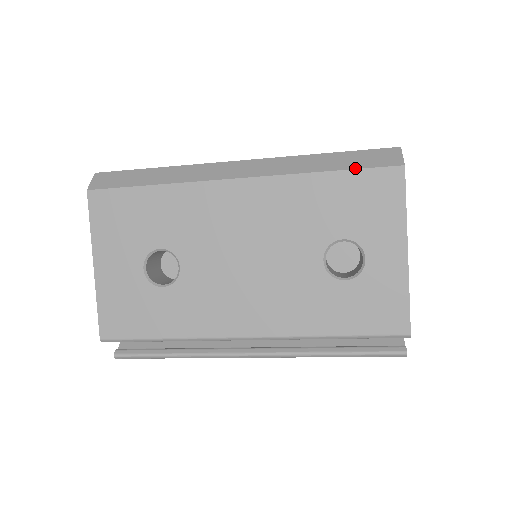
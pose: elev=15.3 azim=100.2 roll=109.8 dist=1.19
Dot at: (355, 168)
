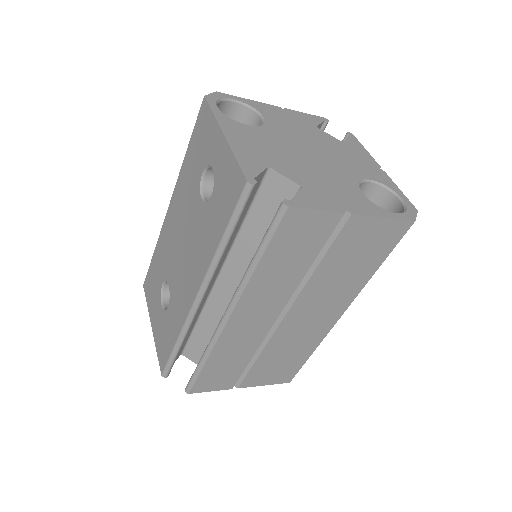
Dot at: (193, 131)
